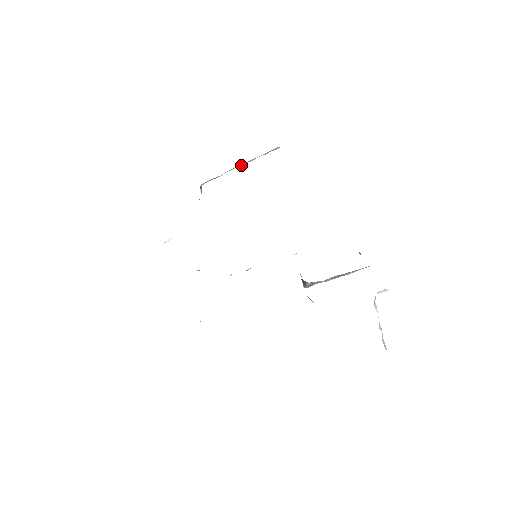
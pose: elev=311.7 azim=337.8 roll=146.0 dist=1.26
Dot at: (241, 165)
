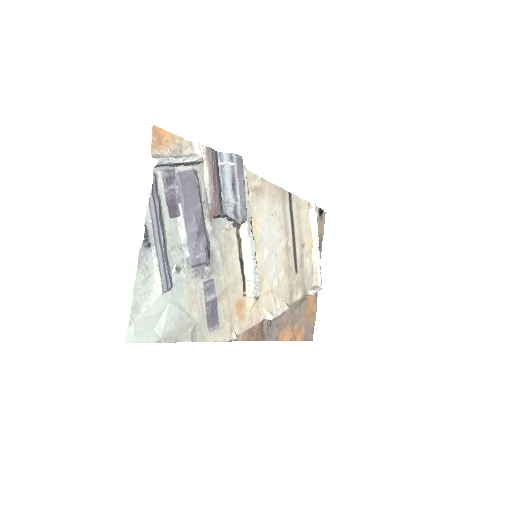
Dot at: (317, 243)
